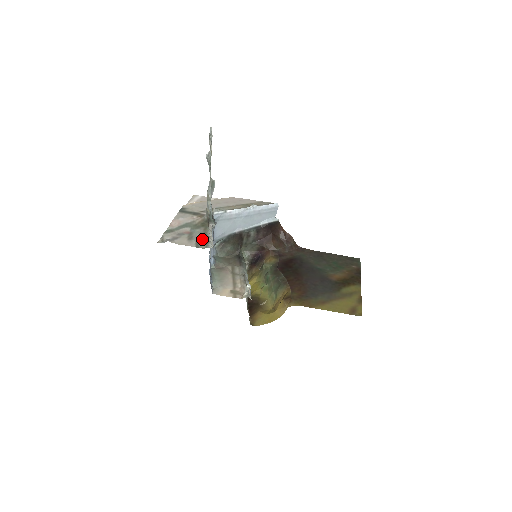
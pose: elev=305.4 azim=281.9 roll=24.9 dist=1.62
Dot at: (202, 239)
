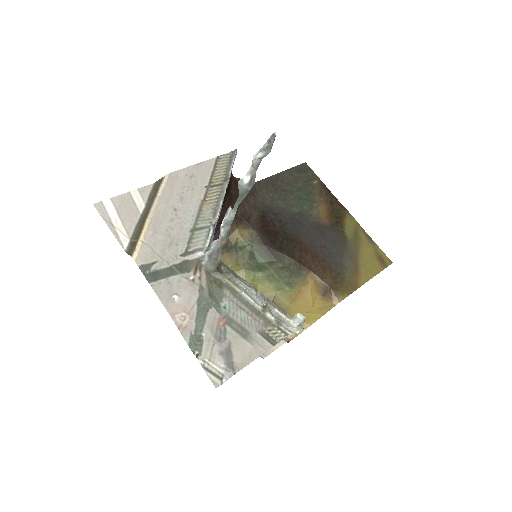
Dot at: (259, 320)
